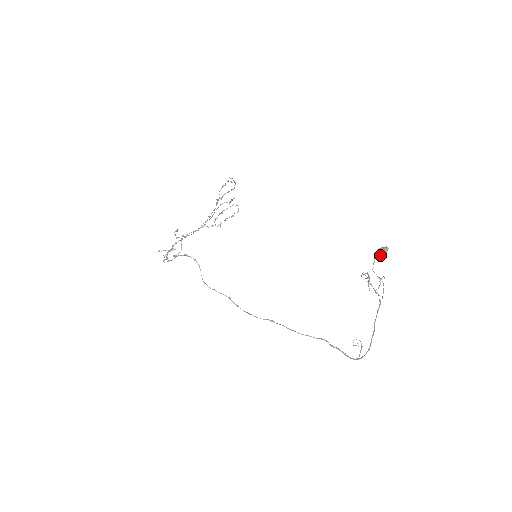
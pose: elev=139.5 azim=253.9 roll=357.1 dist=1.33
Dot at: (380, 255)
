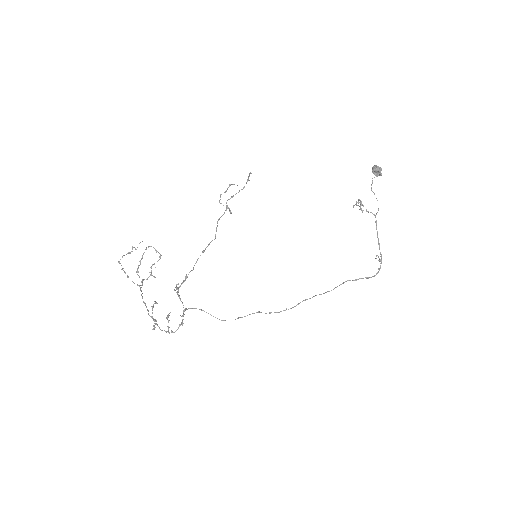
Dot at: (380, 171)
